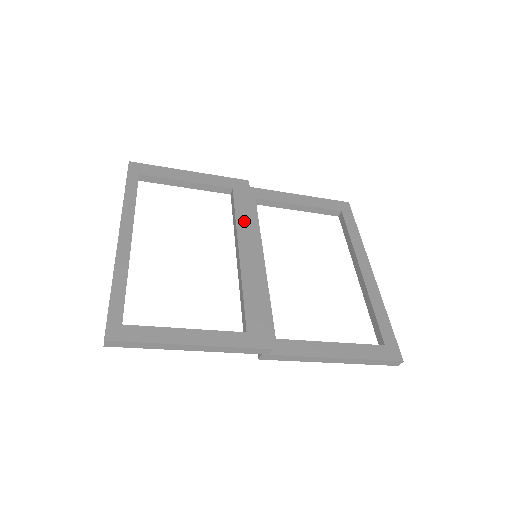
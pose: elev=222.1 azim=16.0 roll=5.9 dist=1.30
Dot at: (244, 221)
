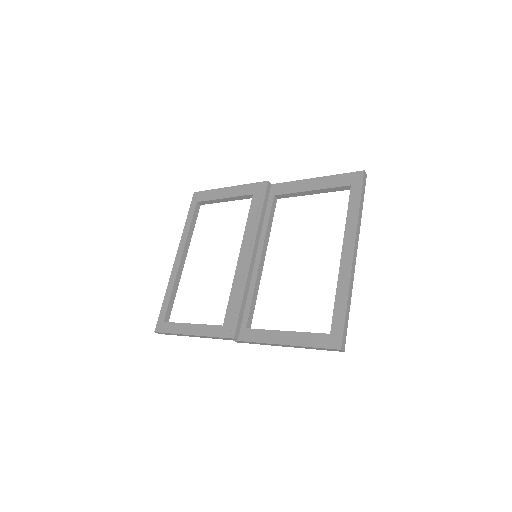
Dot at: (251, 226)
